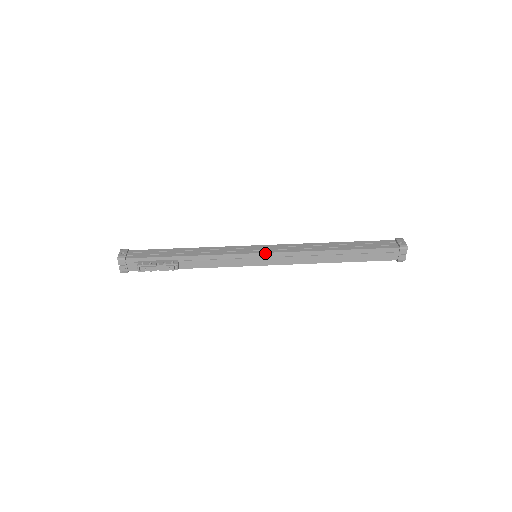
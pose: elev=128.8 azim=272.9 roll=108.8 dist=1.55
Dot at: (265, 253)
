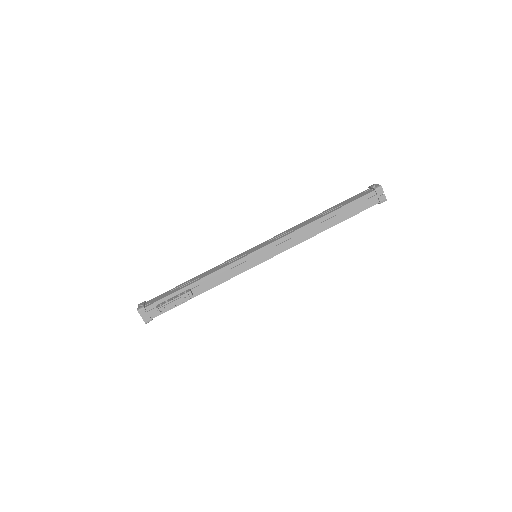
Dot at: (262, 248)
